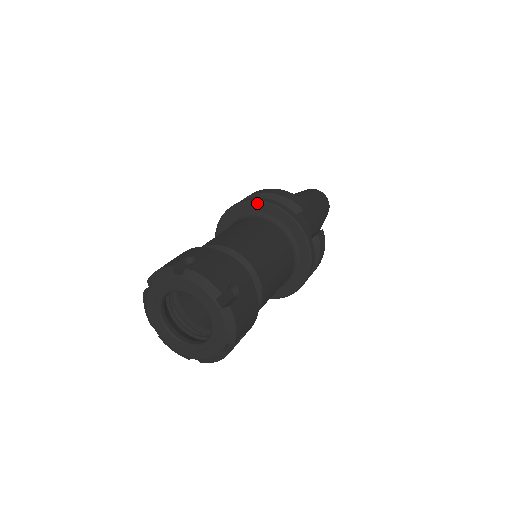
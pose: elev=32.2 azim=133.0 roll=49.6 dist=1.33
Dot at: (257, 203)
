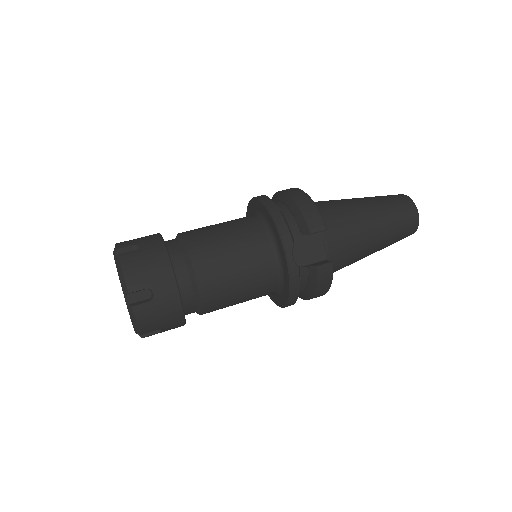
Dot at: (265, 207)
